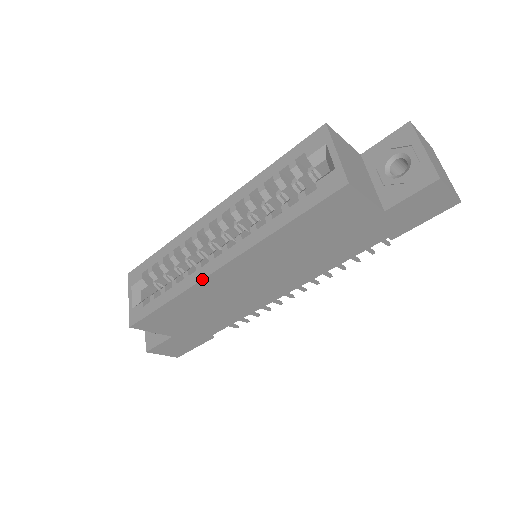
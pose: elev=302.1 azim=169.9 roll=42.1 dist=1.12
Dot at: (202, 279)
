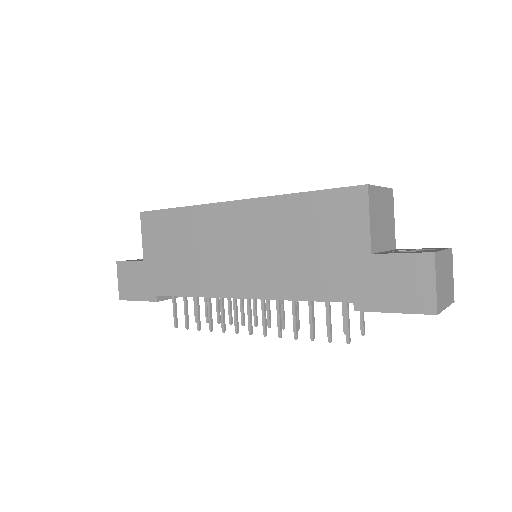
Dot at: occluded
